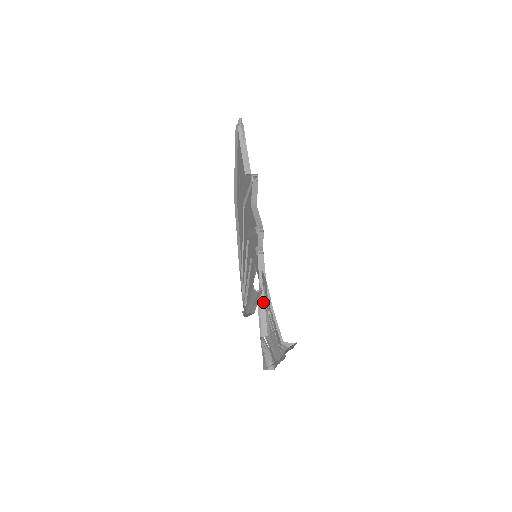
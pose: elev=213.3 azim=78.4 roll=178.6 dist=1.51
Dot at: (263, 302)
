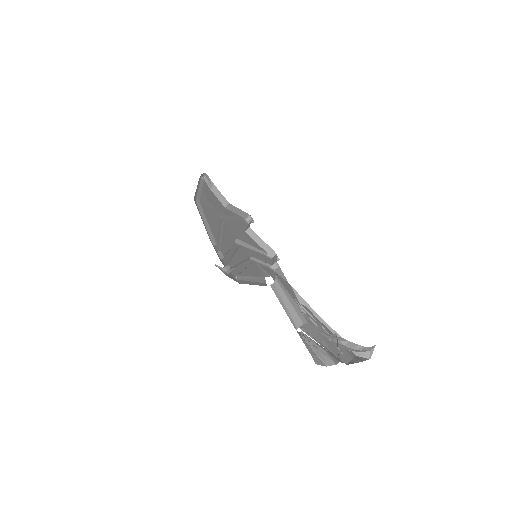
Dot at: (282, 292)
